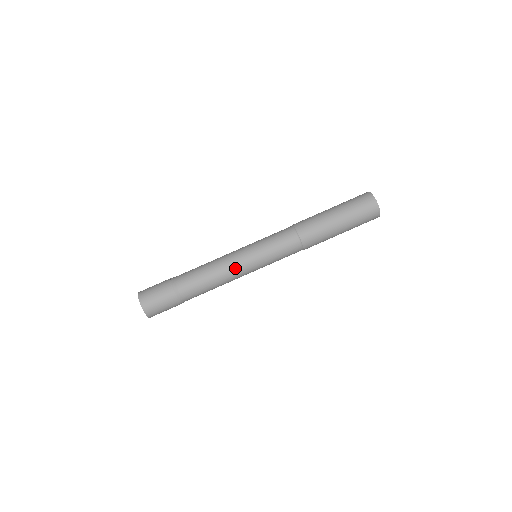
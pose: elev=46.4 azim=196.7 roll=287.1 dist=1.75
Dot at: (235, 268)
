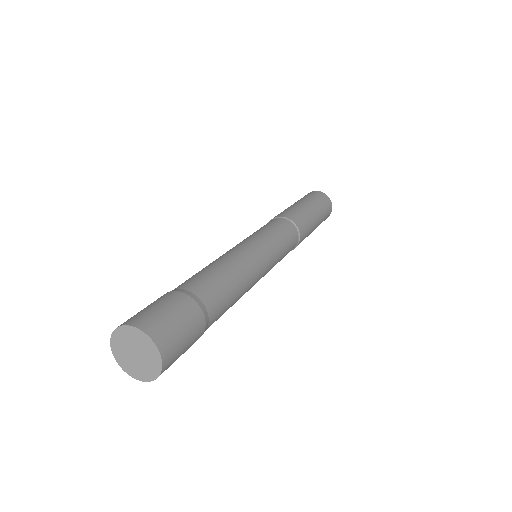
Dot at: (259, 272)
